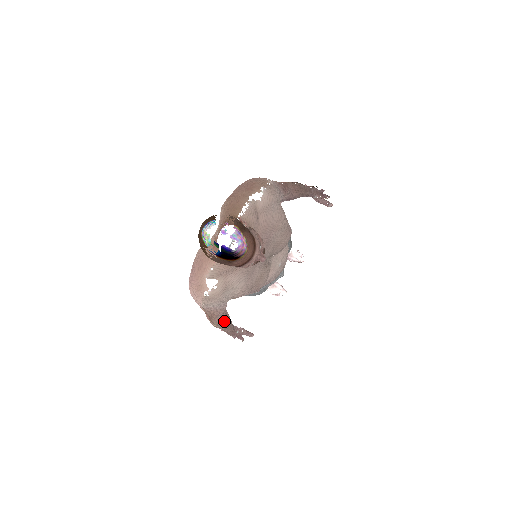
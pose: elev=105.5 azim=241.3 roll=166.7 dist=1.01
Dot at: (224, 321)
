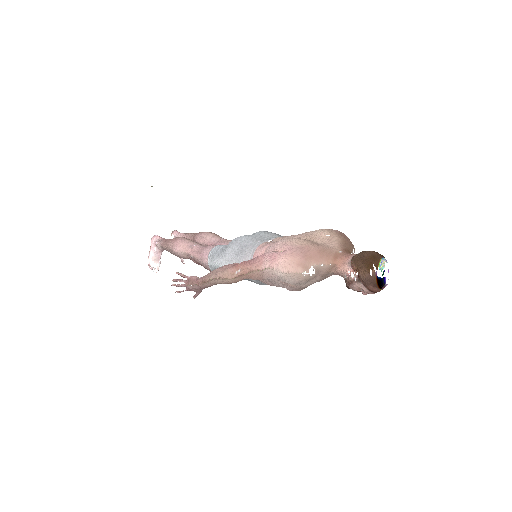
Dot at: (236, 282)
